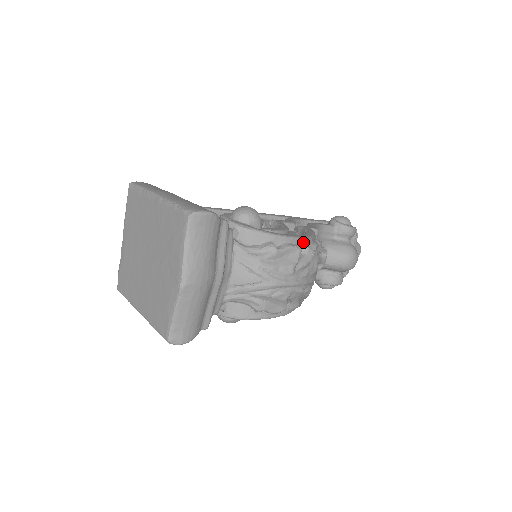
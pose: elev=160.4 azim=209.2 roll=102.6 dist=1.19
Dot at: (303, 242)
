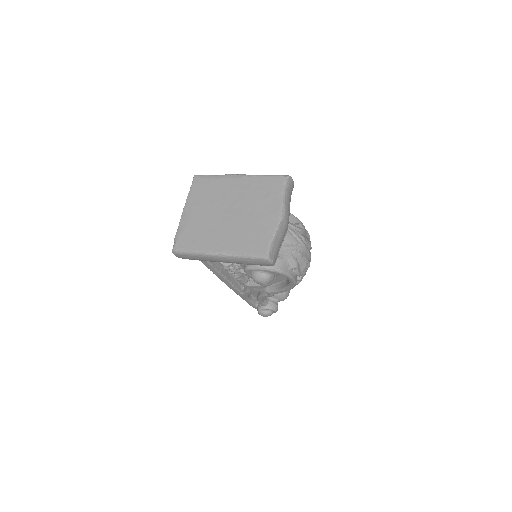
Dot at: occluded
